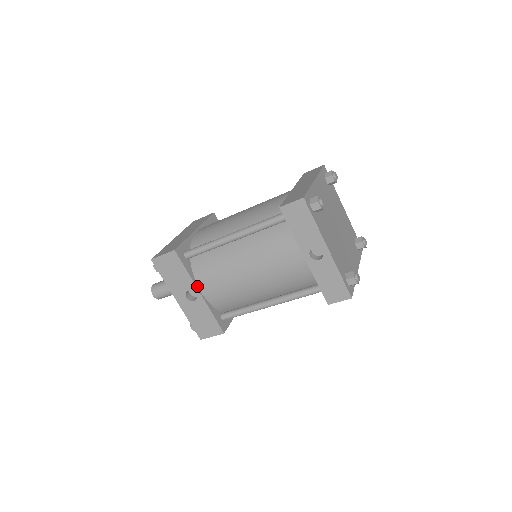
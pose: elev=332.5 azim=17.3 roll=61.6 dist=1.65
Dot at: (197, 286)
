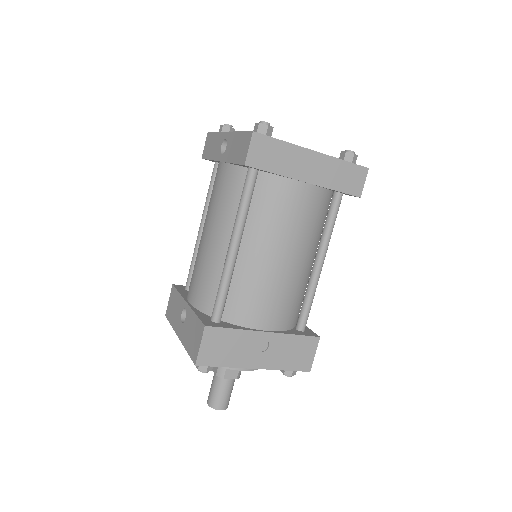
Dot at: (186, 300)
